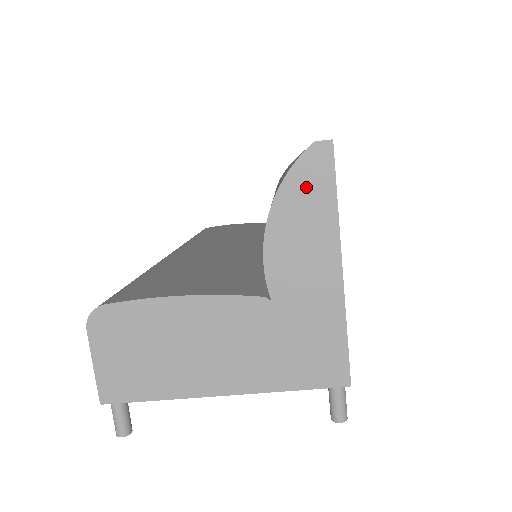
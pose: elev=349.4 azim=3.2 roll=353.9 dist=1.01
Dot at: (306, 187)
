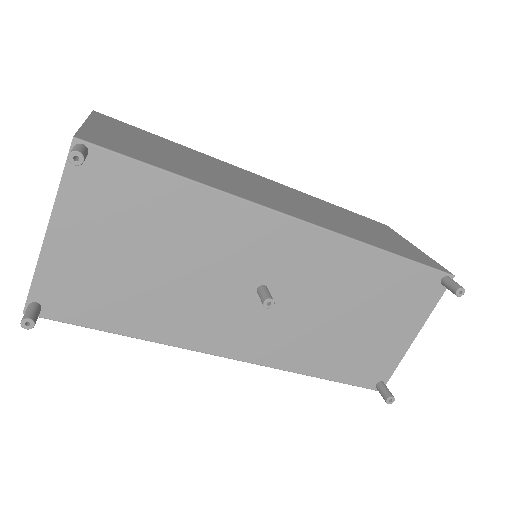
Dot at: occluded
